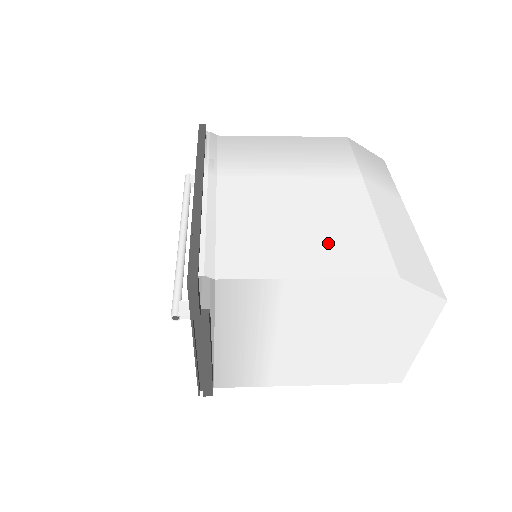
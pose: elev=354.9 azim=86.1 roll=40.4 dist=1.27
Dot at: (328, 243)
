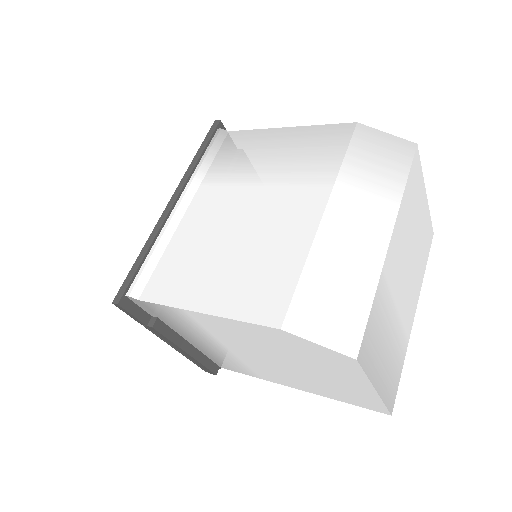
Dot at: (242, 274)
